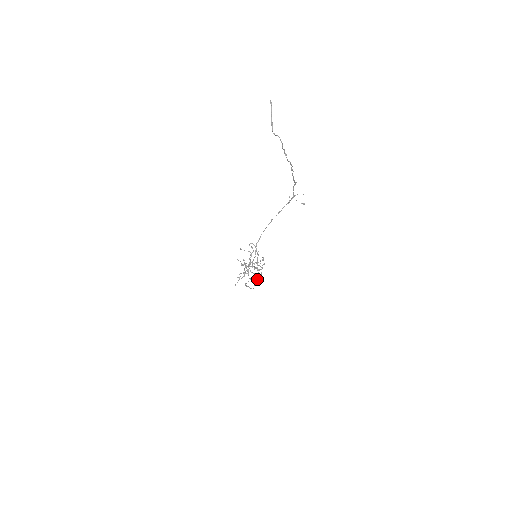
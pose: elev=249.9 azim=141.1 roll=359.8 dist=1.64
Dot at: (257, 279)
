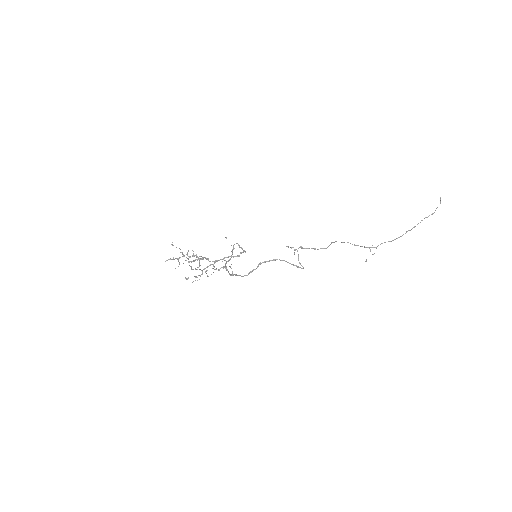
Dot at: (298, 267)
